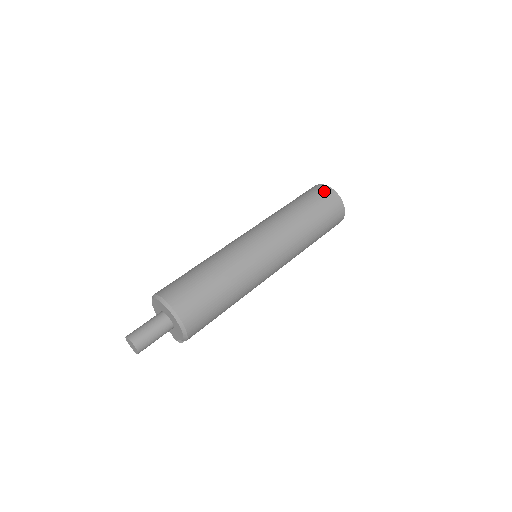
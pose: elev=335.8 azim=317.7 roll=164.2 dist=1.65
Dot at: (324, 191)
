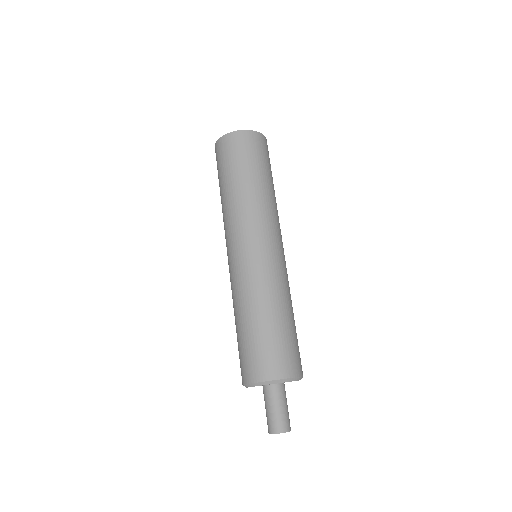
Dot at: (251, 140)
